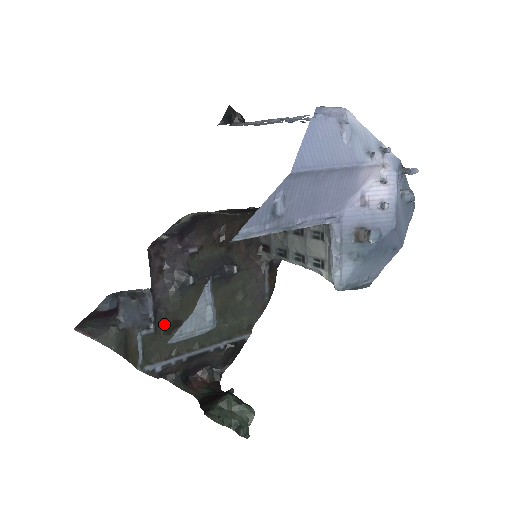
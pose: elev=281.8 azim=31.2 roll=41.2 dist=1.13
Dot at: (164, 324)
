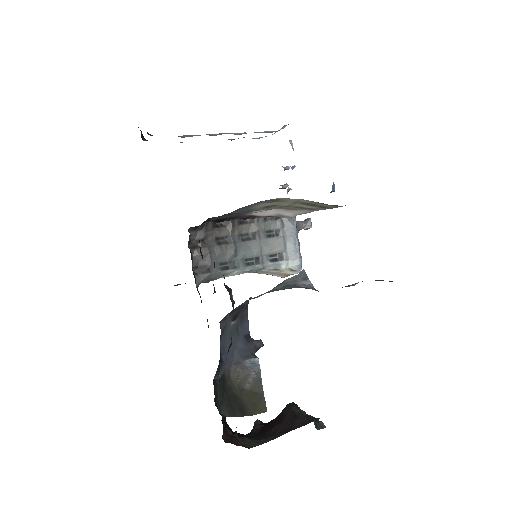
Dot at: occluded
